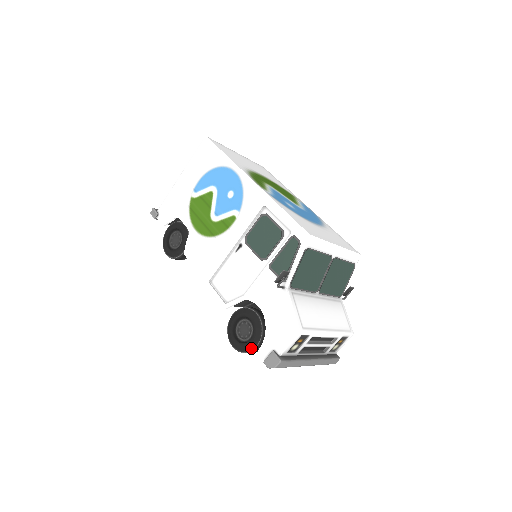
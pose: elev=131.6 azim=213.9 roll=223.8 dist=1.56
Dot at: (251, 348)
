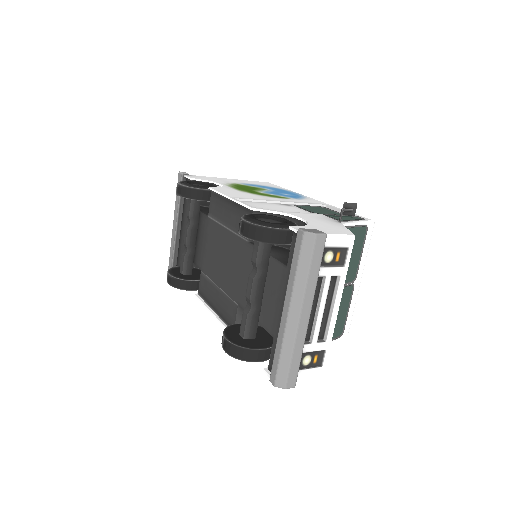
Dot at: (277, 226)
